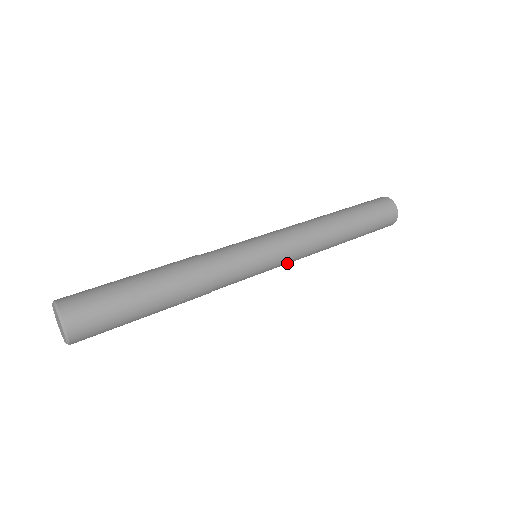
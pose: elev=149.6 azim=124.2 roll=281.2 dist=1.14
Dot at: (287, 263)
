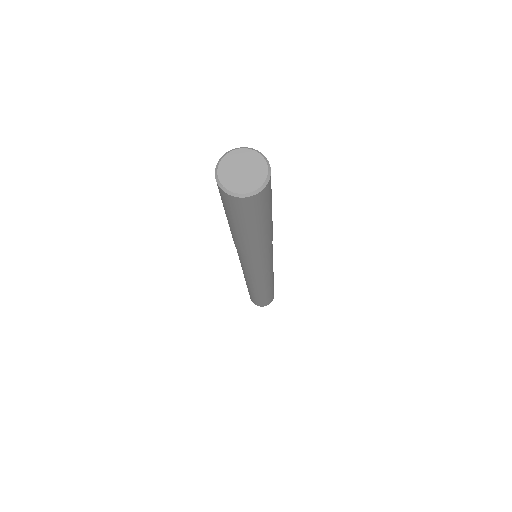
Dot at: (272, 269)
